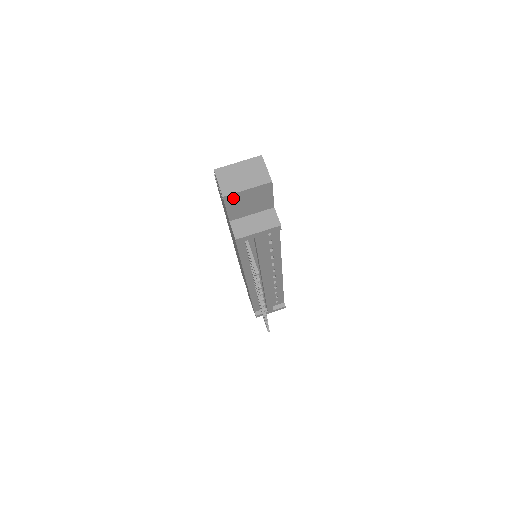
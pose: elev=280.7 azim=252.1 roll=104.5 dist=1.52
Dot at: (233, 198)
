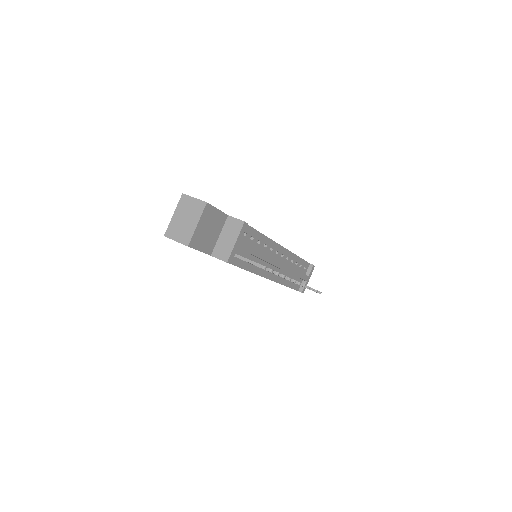
Dot at: (195, 240)
